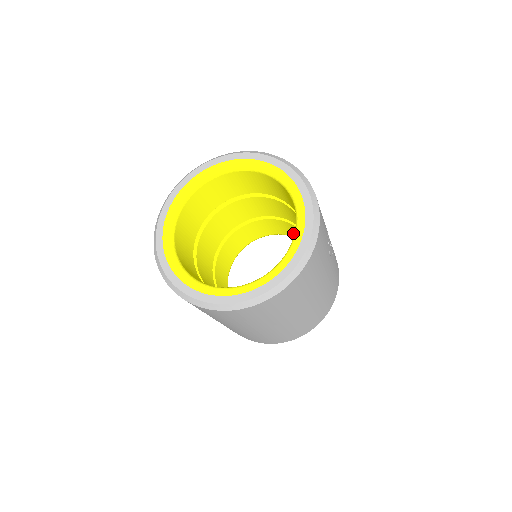
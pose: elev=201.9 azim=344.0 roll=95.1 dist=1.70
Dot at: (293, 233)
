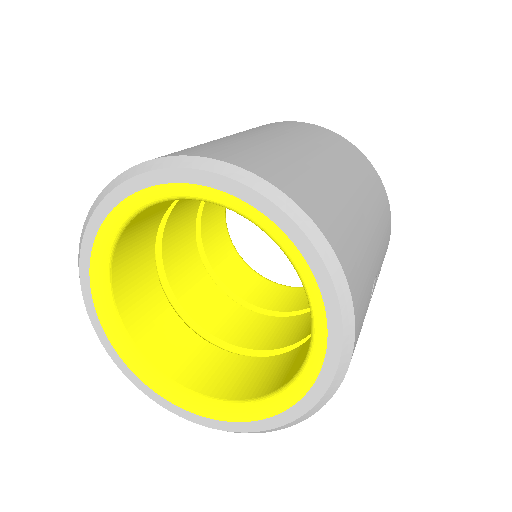
Dot at: occluded
